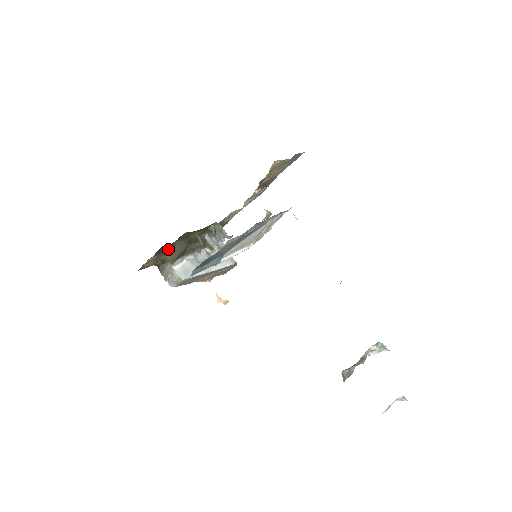
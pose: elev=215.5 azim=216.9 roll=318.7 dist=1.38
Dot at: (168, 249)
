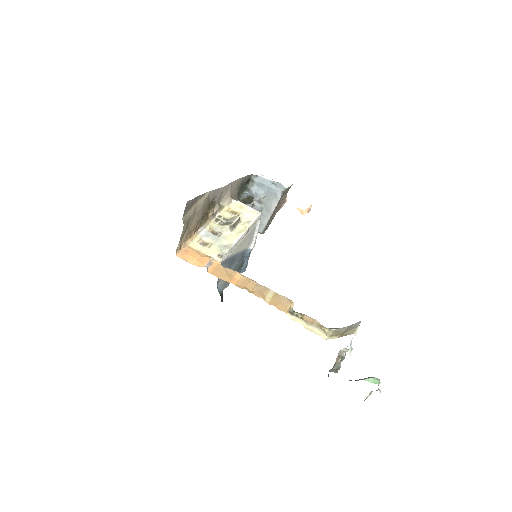
Dot at: occluded
